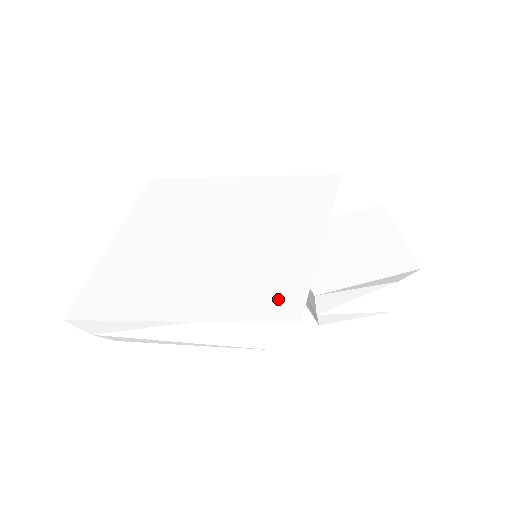
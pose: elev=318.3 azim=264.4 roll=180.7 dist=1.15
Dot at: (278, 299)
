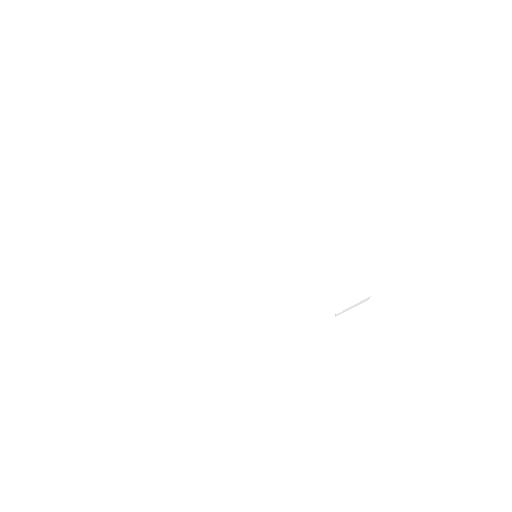
Dot at: (311, 326)
